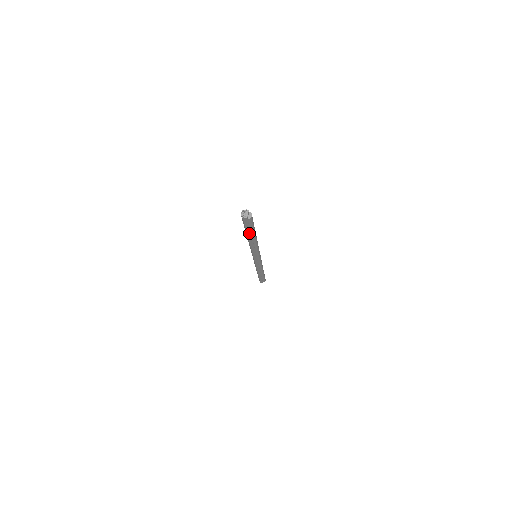
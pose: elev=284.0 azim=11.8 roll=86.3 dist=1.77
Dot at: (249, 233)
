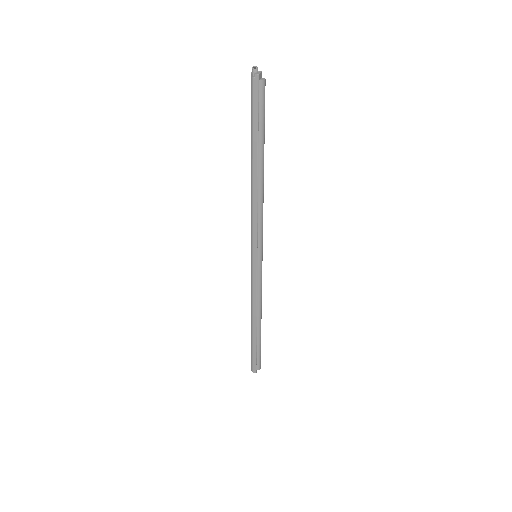
Dot at: (256, 141)
